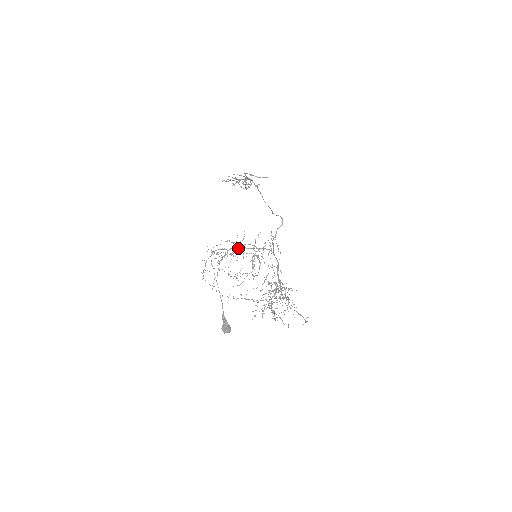
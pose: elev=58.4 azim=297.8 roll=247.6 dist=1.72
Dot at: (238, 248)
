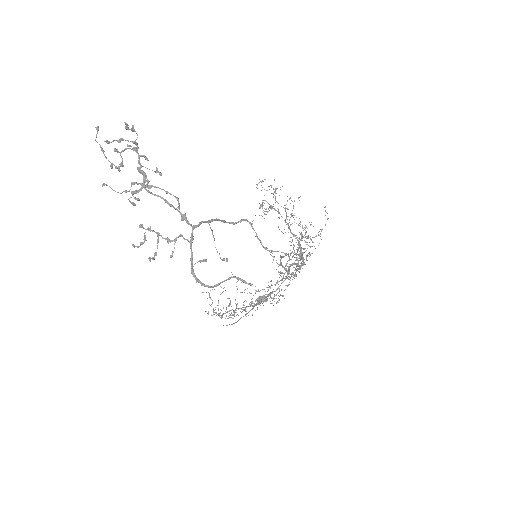
Dot at: occluded
